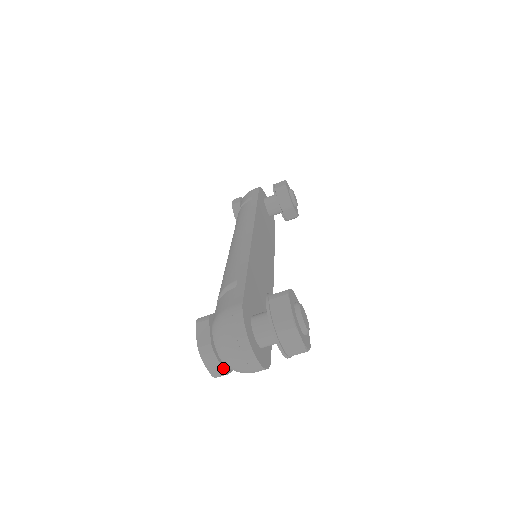
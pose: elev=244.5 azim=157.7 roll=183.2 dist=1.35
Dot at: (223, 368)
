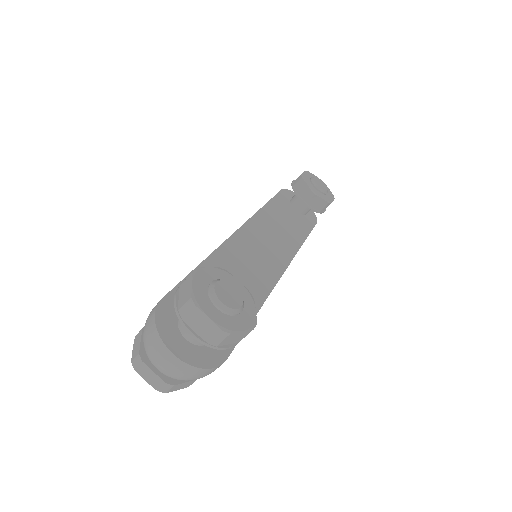
Dot at: (163, 379)
